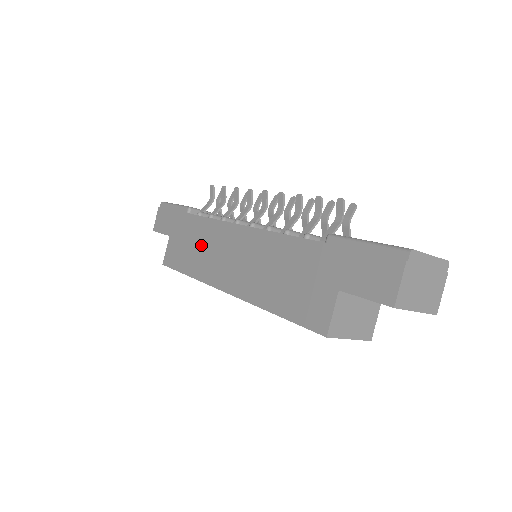
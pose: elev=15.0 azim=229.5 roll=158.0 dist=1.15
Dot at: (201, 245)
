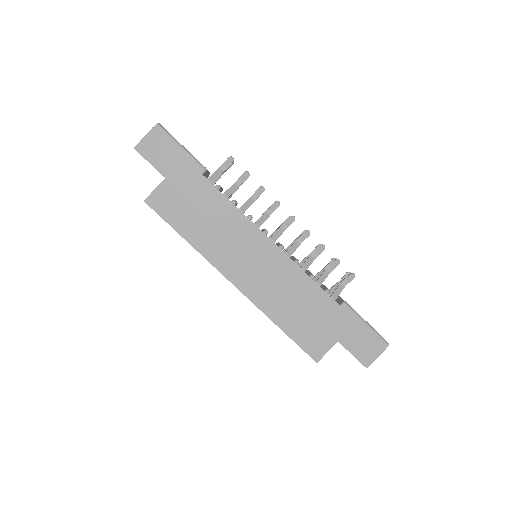
Dot at: (215, 224)
